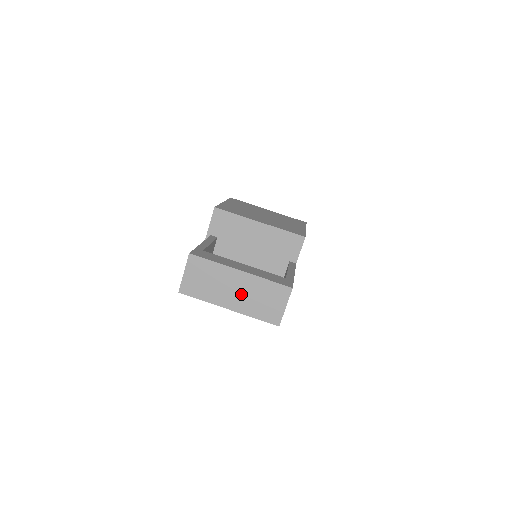
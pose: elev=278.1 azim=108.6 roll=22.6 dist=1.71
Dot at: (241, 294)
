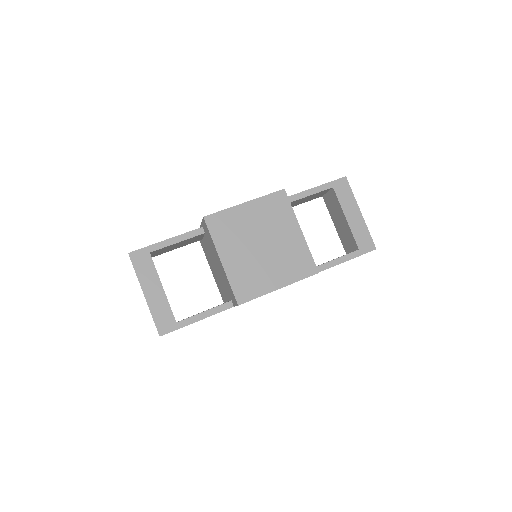
Dot at: occluded
